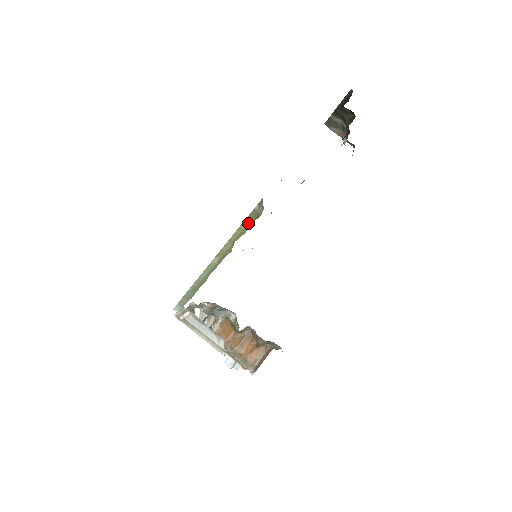
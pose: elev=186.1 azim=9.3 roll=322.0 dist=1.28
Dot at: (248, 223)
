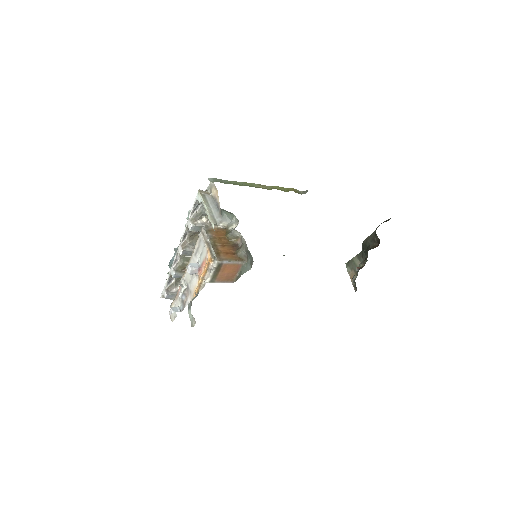
Dot at: (291, 190)
